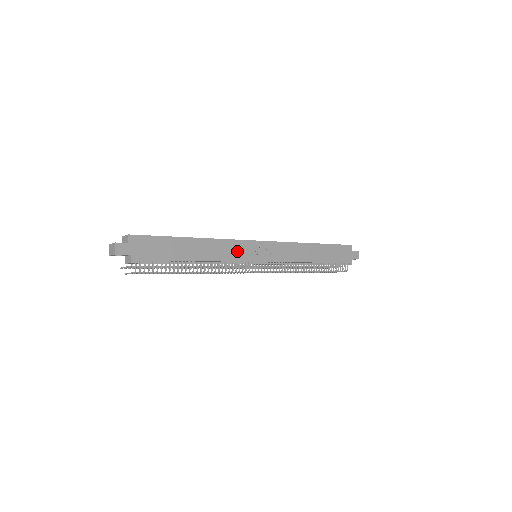
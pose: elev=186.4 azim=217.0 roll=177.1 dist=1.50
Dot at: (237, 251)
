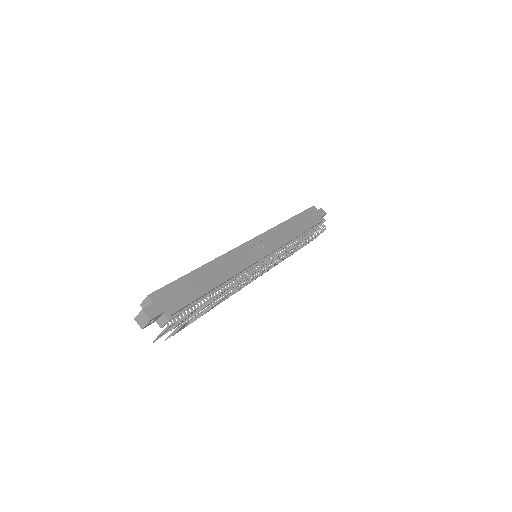
Dot at: (242, 258)
